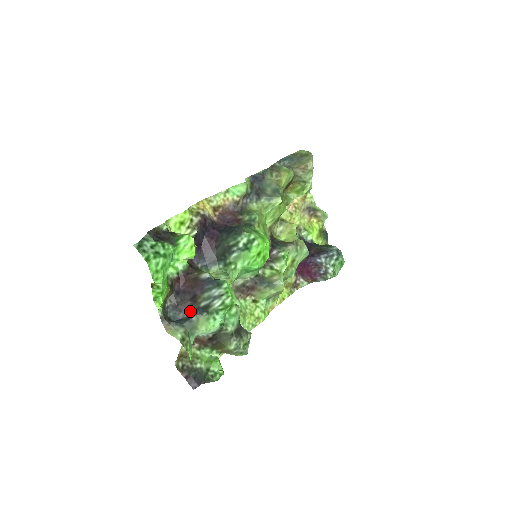
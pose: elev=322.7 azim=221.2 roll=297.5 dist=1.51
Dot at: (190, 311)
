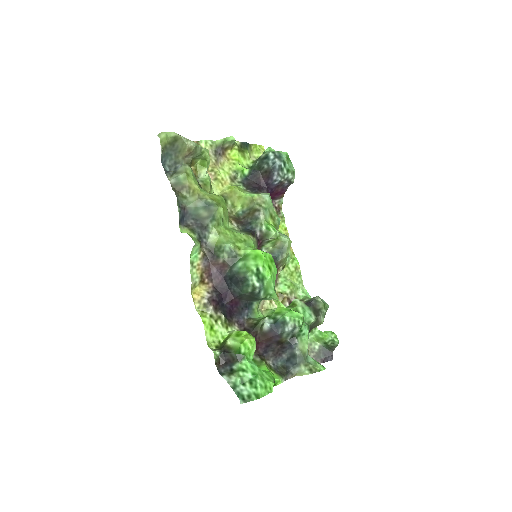
Dot at: (286, 349)
